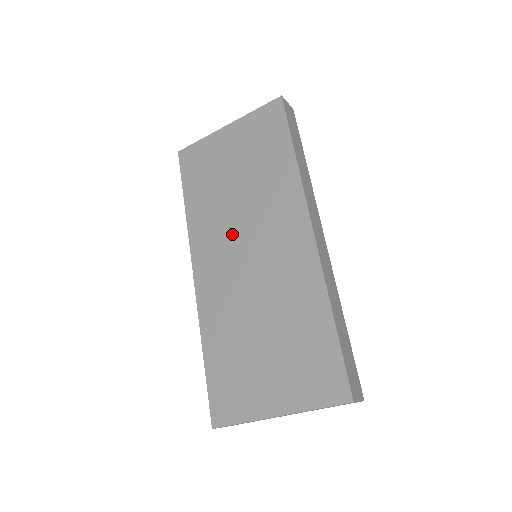
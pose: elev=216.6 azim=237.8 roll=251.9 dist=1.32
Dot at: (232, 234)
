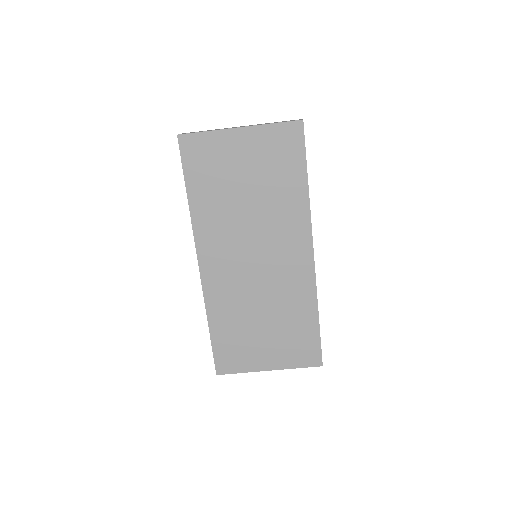
Dot at: (240, 240)
